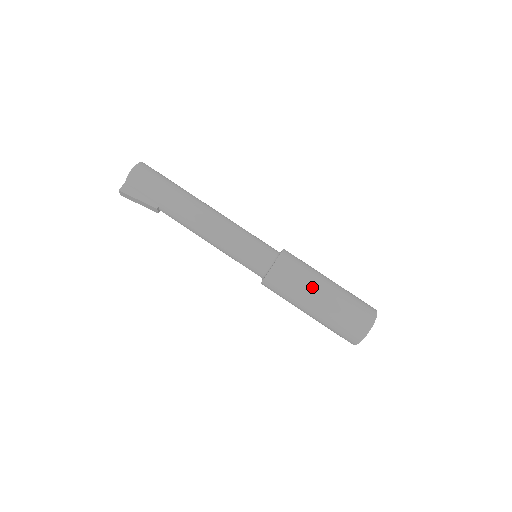
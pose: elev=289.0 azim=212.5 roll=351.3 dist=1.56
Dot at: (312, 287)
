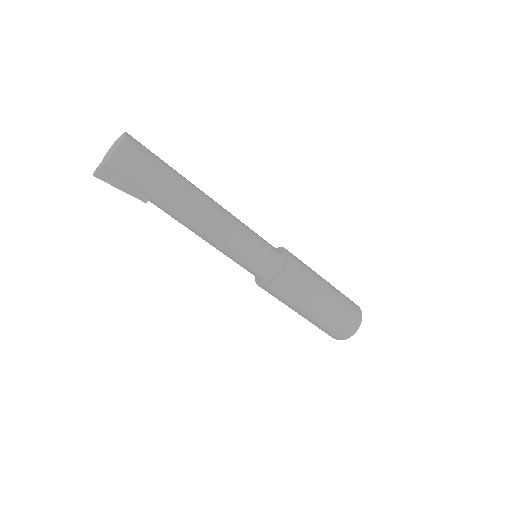
Dot at: (312, 299)
